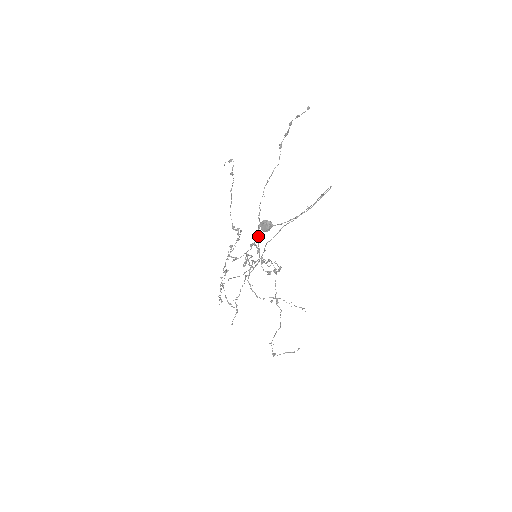
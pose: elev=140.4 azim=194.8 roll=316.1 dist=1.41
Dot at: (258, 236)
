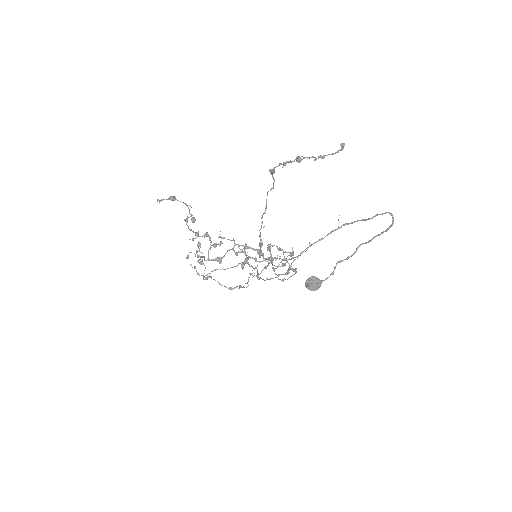
Dot at: (260, 250)
